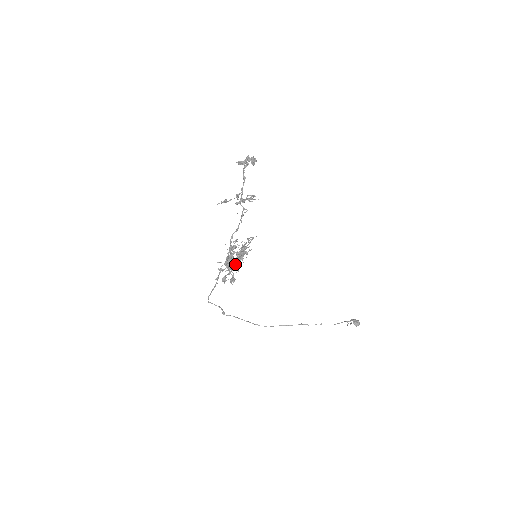
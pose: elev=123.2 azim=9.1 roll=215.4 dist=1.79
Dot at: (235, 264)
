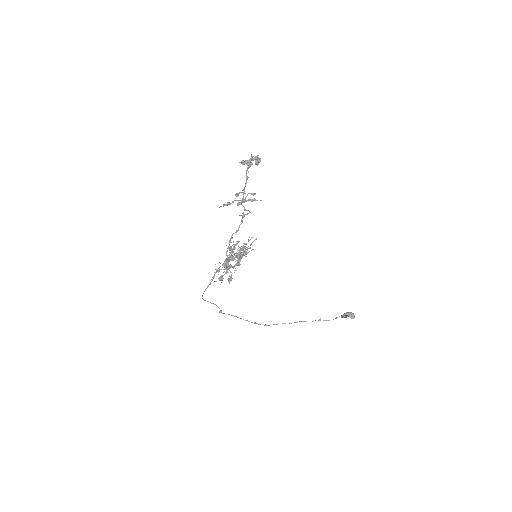
Dot at: (235, 265)
